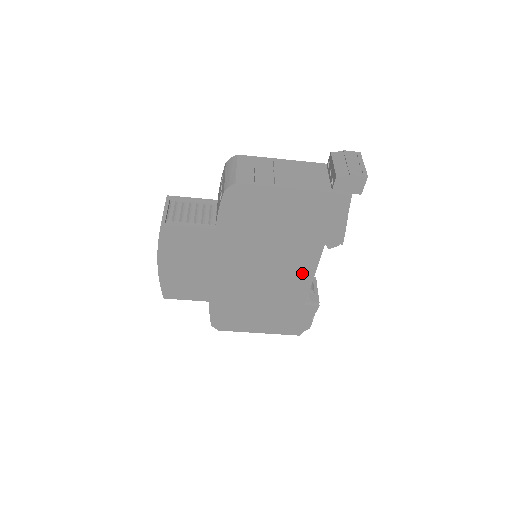
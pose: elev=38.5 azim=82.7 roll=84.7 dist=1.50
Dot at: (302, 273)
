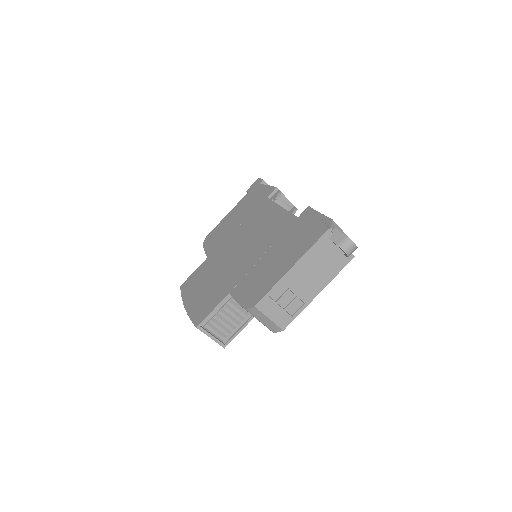
Dot at: (272, 215)
